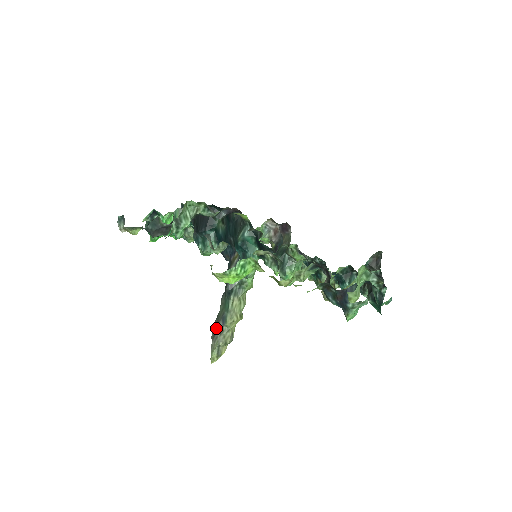
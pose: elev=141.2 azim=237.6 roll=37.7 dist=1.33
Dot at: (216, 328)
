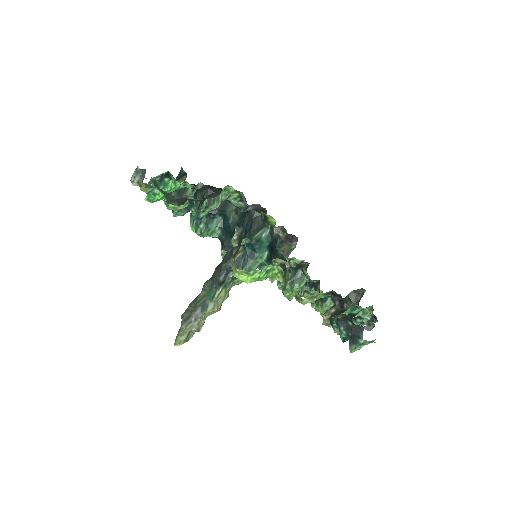
Dot at: (191, 312)
